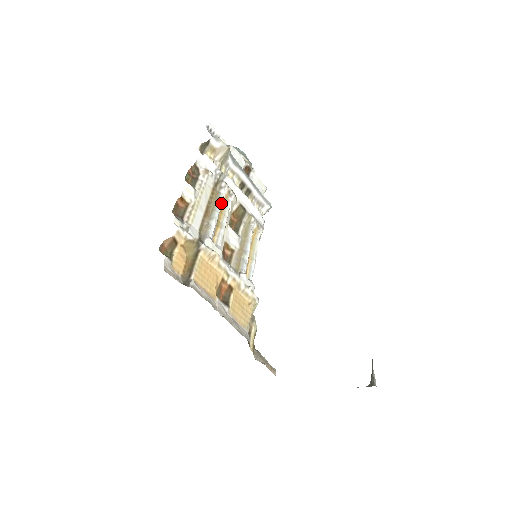
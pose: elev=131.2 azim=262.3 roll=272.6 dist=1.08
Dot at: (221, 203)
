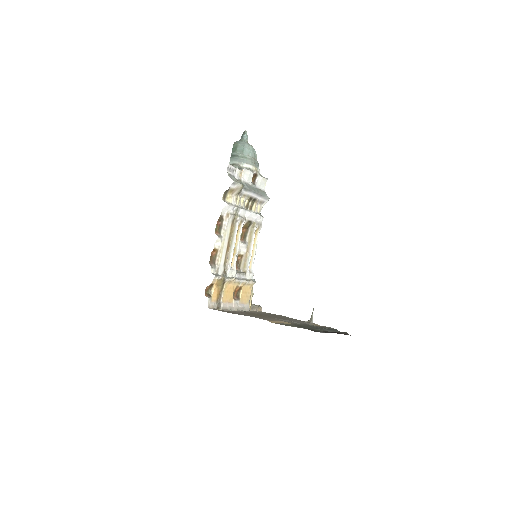
Dot at: (236, 234)
